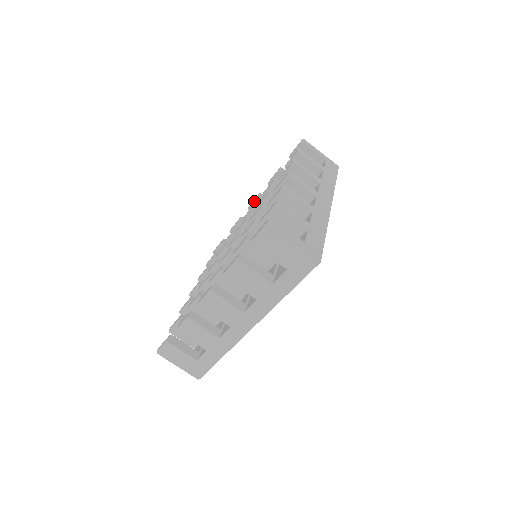
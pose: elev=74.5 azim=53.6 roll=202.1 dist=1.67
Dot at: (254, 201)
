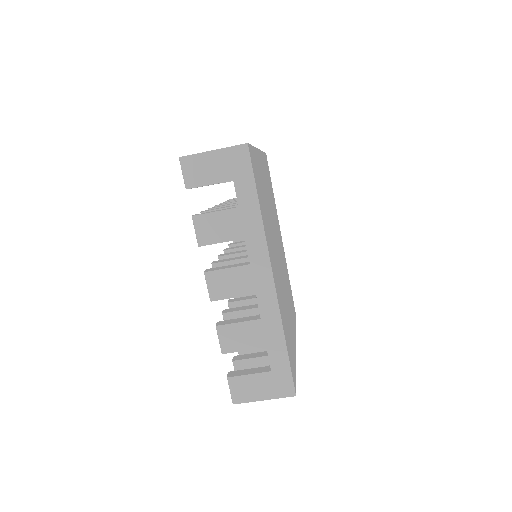
Dot at: occluded
